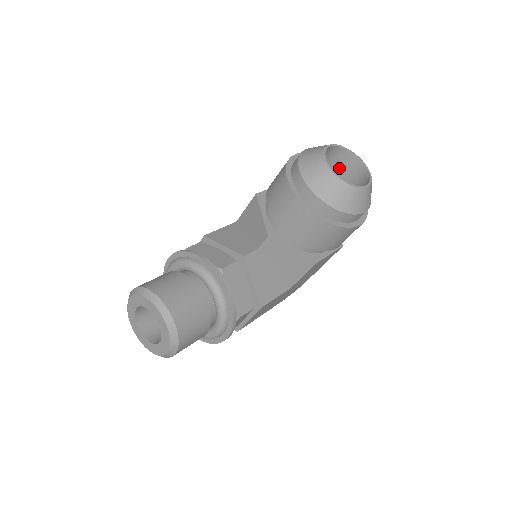
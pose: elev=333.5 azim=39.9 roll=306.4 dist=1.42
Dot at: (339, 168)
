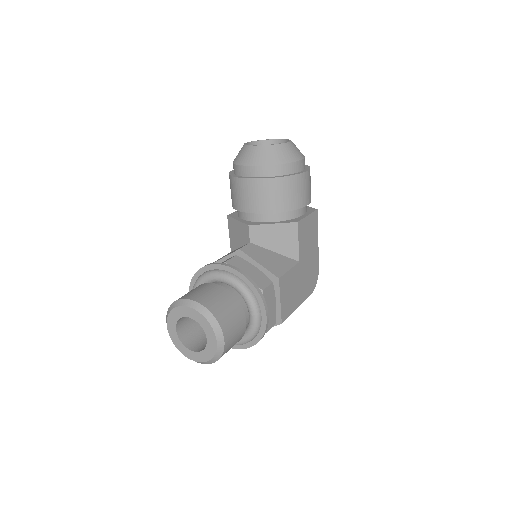
Dot at: occluded
